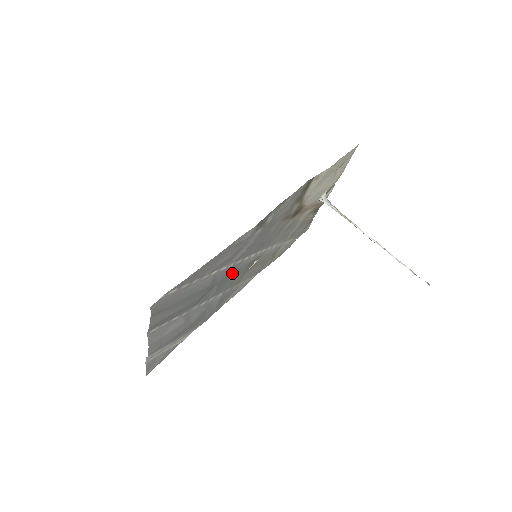
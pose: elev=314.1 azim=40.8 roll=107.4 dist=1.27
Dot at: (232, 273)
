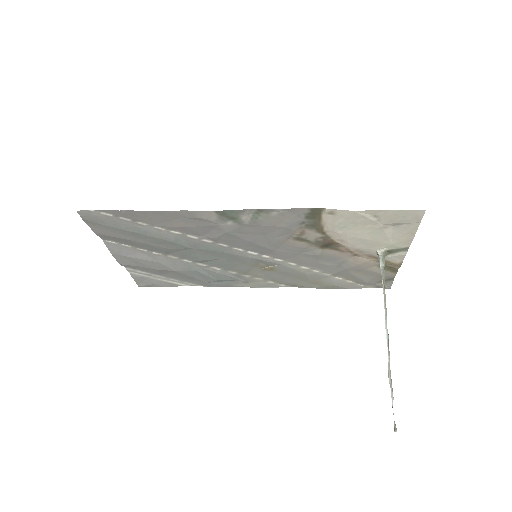
Dot at: (220, 253)
